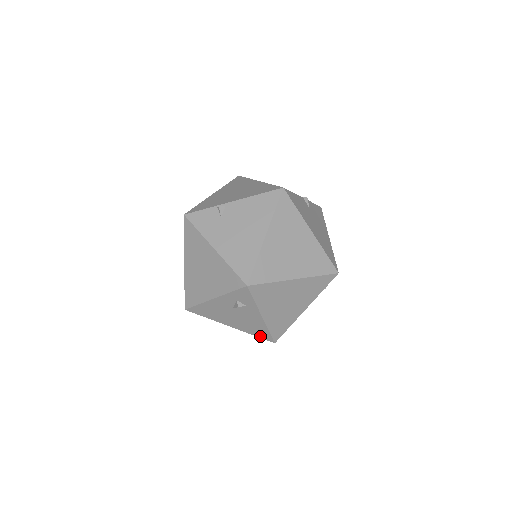
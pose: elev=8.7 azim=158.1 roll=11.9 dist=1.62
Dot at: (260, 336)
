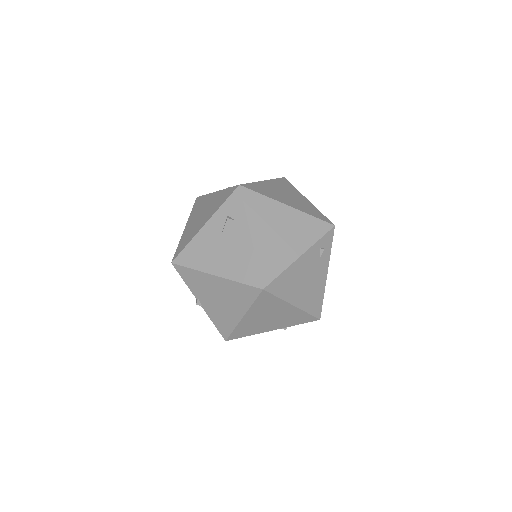
Dot at: (247, 281)
